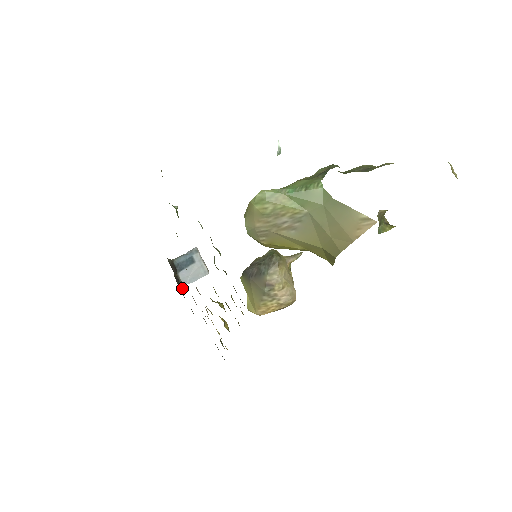
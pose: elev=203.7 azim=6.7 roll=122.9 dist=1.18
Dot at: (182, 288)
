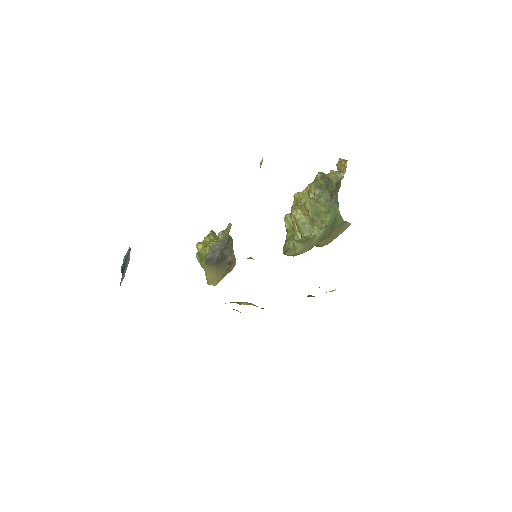
Dot at: occluded
